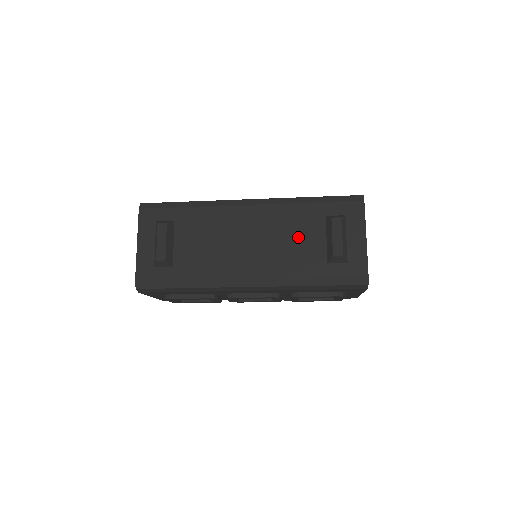
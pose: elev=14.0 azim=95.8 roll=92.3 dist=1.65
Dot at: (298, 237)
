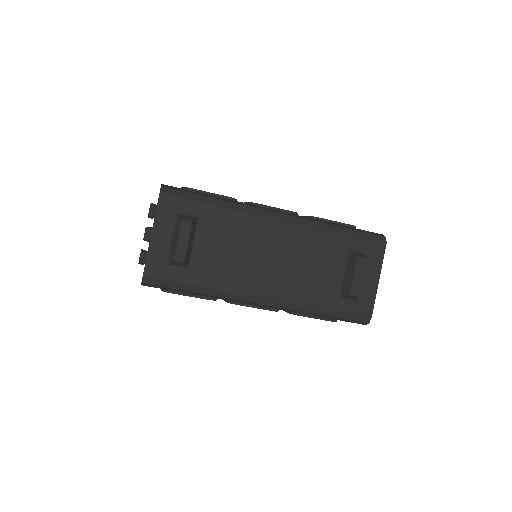
Dot at: (320, 265)
